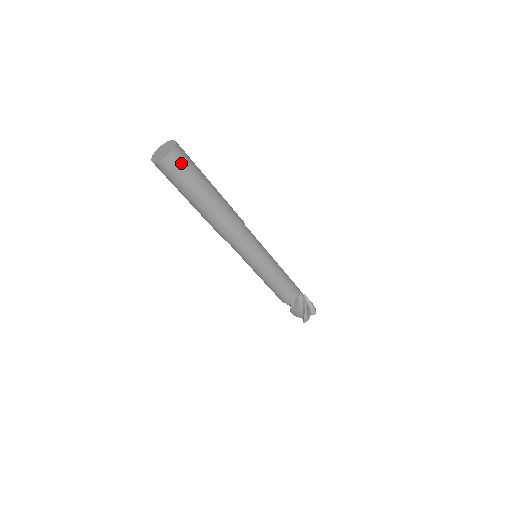
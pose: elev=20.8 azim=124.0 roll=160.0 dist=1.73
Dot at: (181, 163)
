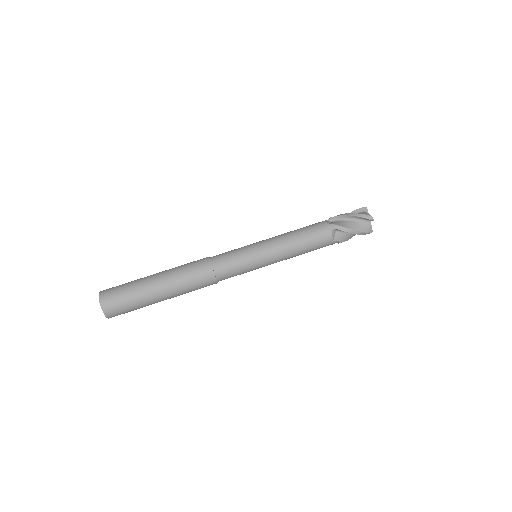
Dot at: (117, 308)
